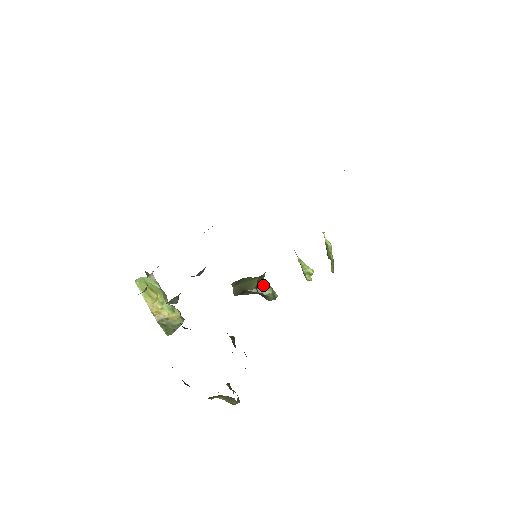
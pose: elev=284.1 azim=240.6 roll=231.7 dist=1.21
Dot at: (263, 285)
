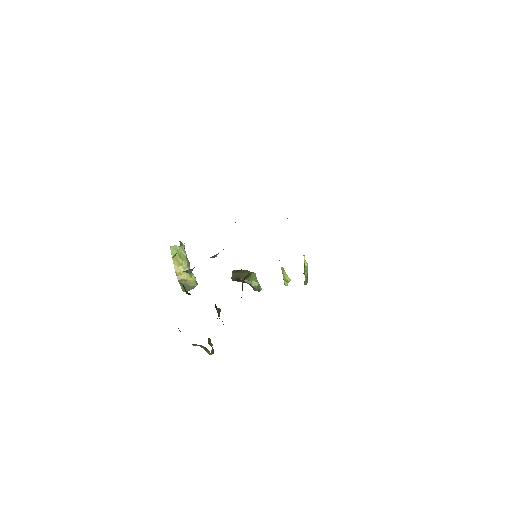
Dot at: (253, 279)
